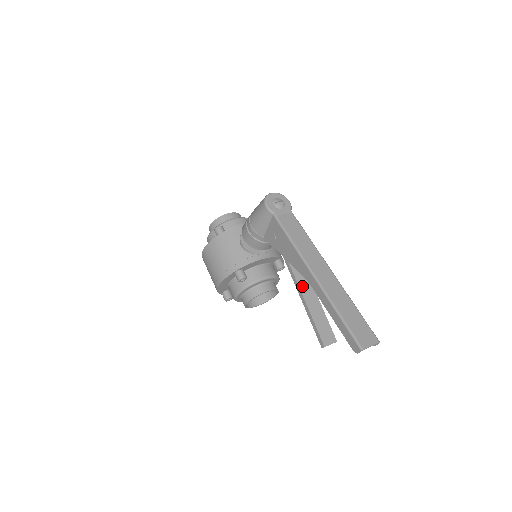
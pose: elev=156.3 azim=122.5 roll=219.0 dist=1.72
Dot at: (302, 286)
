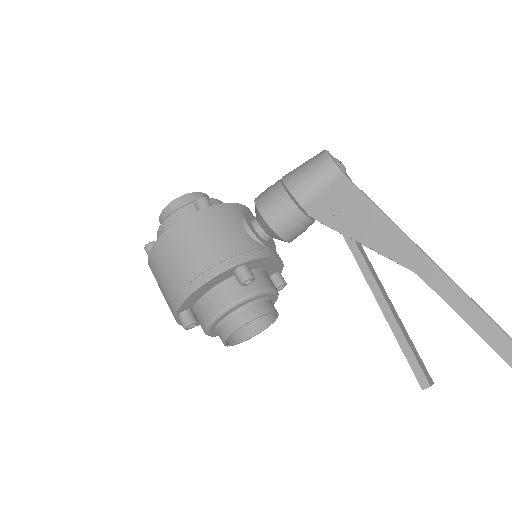
Dot at: (380, 287)
